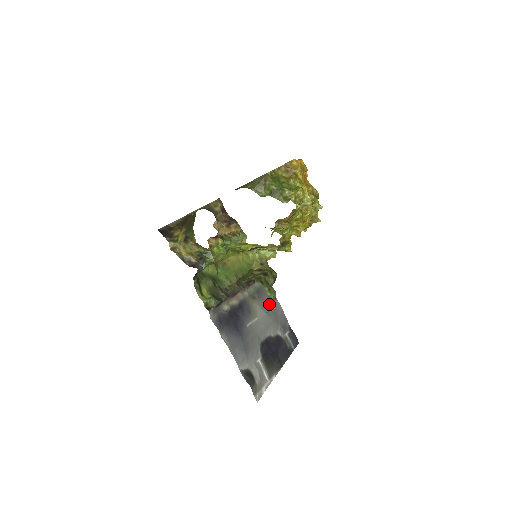
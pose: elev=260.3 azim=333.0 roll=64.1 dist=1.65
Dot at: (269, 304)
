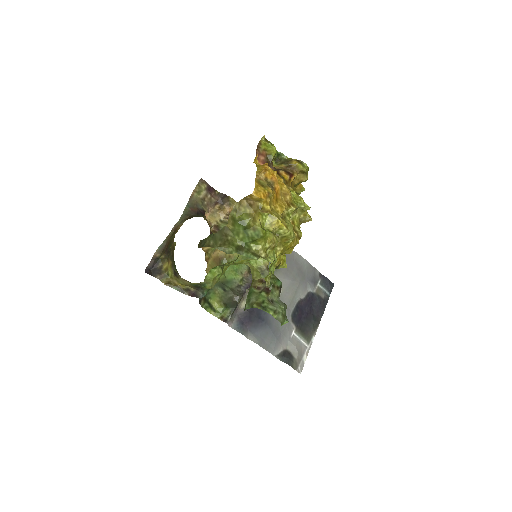
Dot at: (291, 266)
